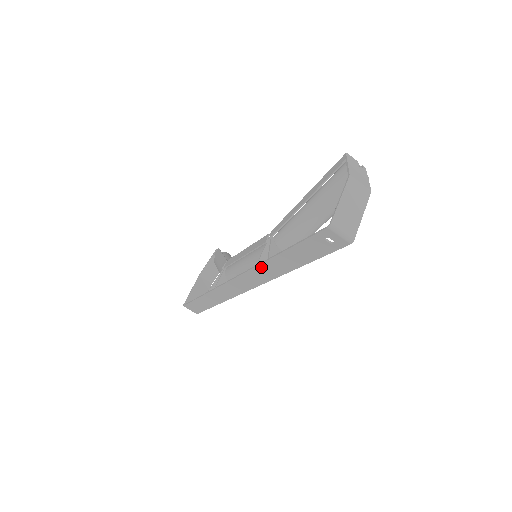
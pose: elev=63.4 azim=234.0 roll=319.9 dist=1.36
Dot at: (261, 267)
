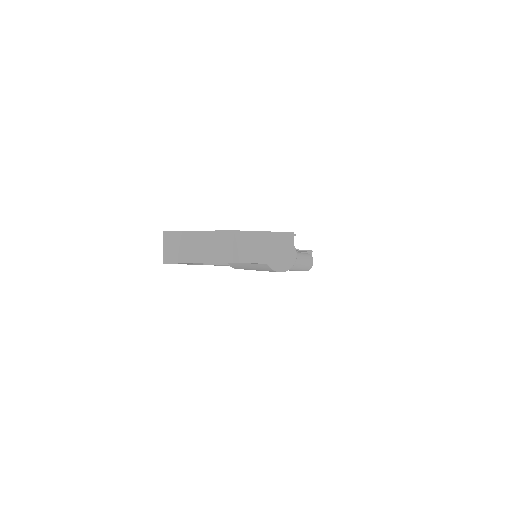
Dot at: occluded
